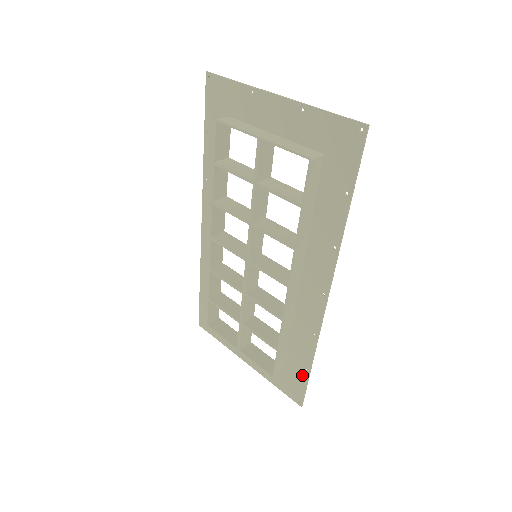
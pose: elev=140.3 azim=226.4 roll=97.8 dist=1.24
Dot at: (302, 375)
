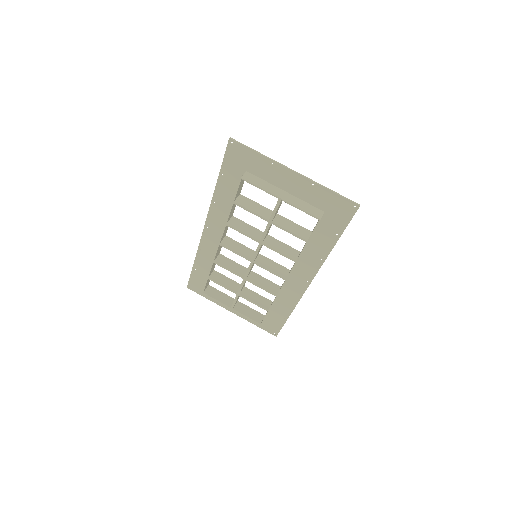
Dot at: (281, 321)
